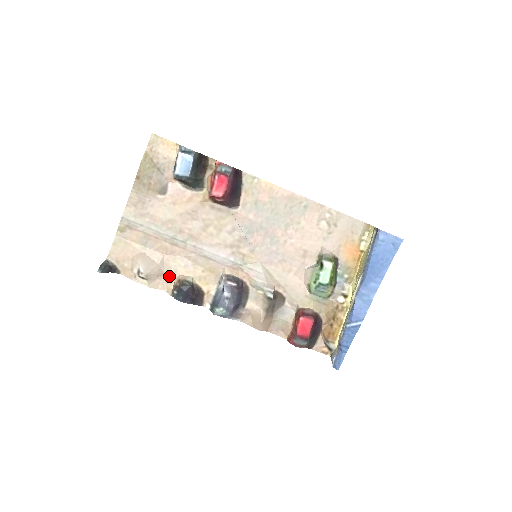
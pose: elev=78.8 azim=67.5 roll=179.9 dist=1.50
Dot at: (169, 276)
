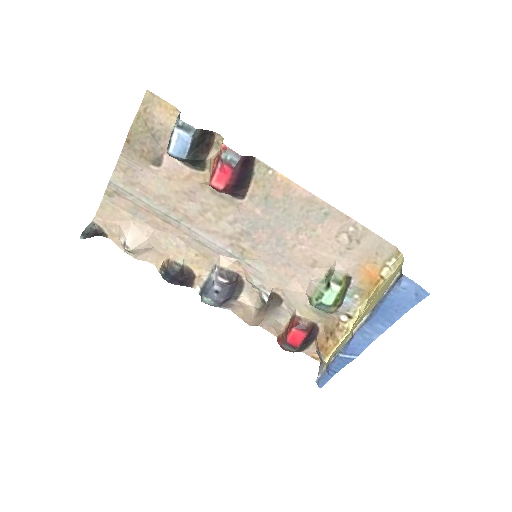
Dot at: (159, 252)
